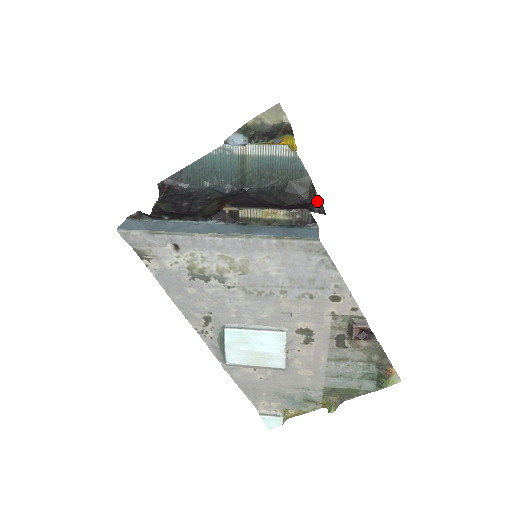
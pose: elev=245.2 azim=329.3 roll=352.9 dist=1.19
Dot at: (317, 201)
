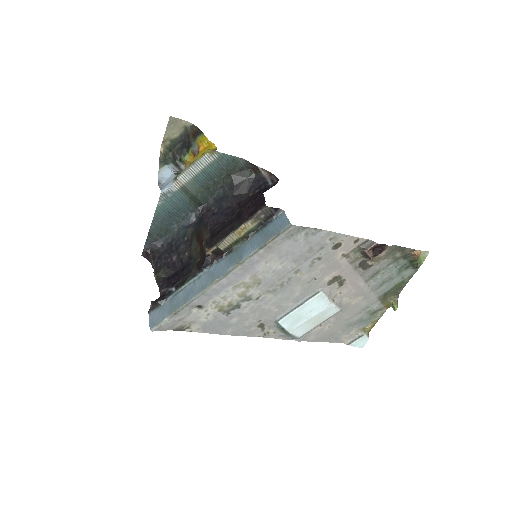
Dot at: (264, 173)
